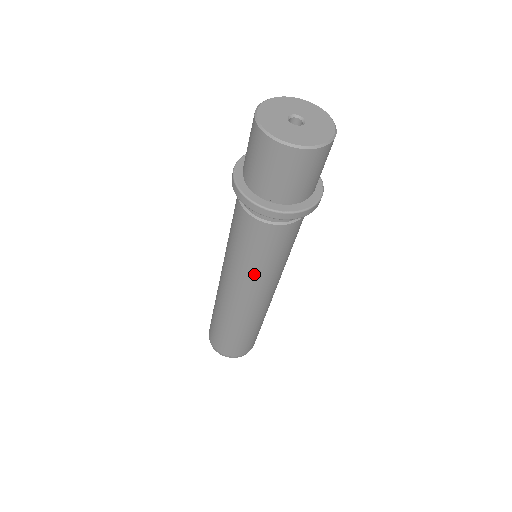
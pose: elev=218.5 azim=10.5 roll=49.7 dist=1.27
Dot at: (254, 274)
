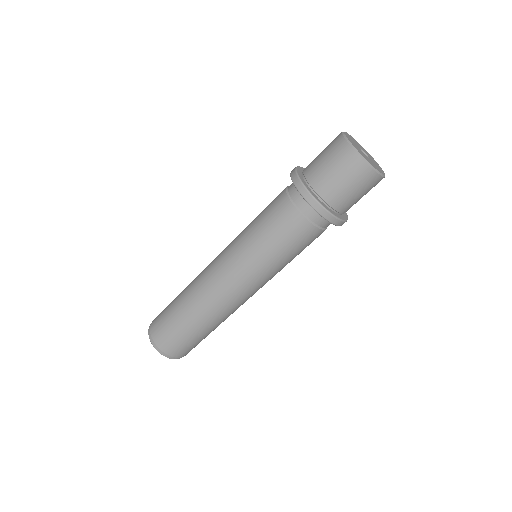
Dot at: (248, 251)
